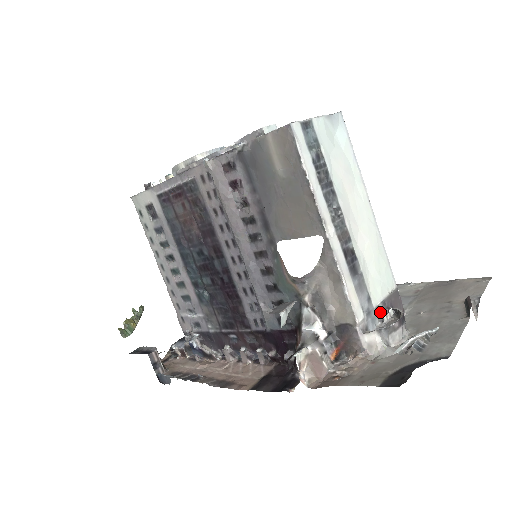
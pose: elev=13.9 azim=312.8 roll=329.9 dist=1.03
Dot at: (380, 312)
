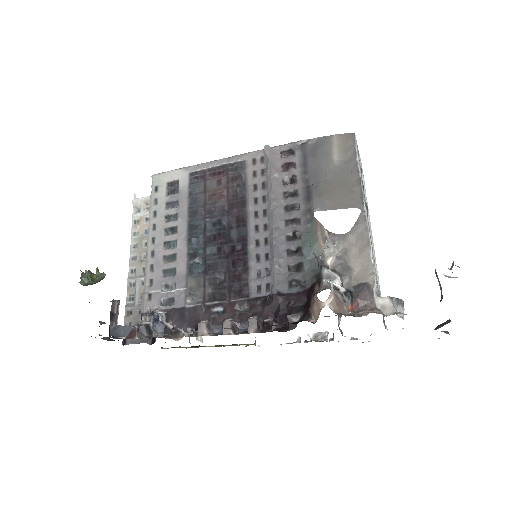
Dot at: occluded
